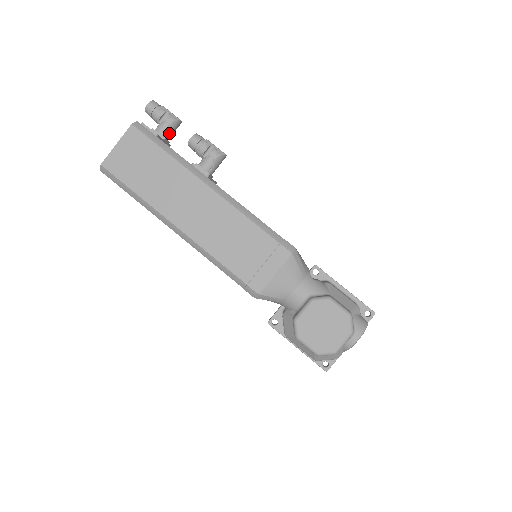
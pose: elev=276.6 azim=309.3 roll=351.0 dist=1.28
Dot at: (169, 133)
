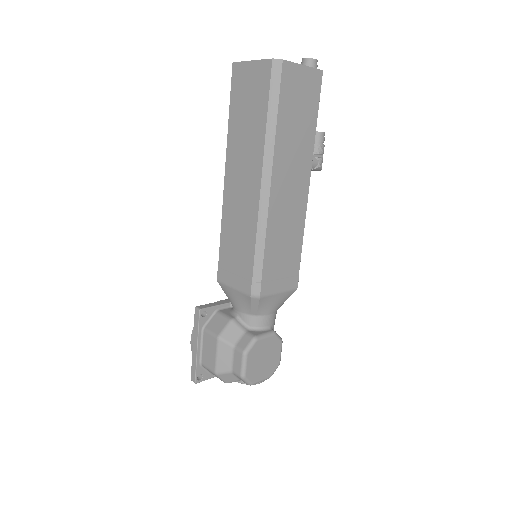
Dot at: occluded
